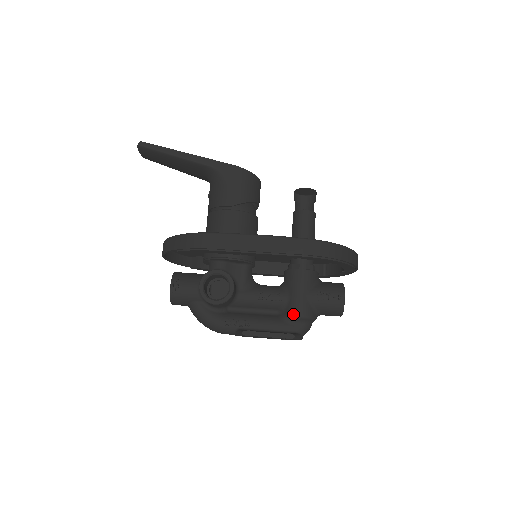
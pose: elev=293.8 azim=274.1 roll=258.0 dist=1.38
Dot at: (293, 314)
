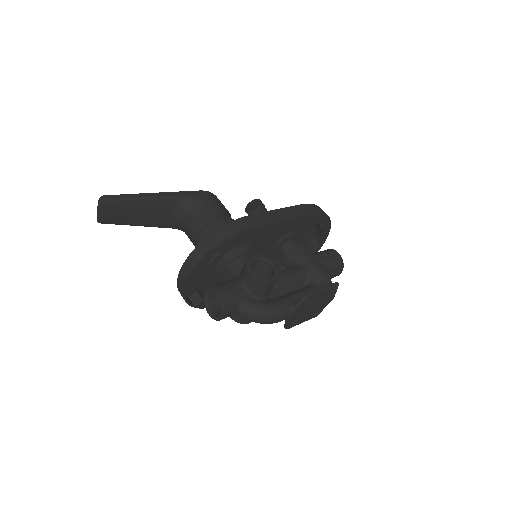
Dot at: (320, 276)
